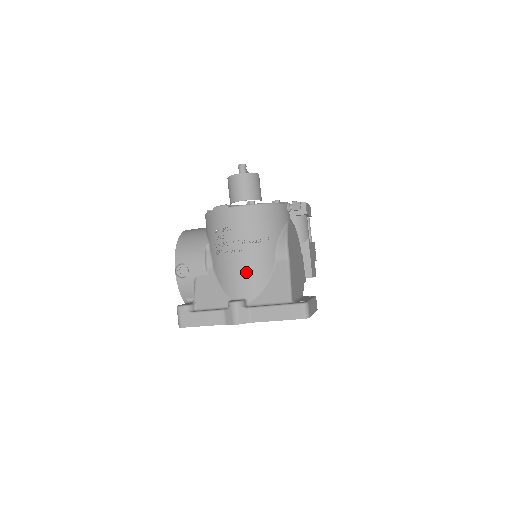
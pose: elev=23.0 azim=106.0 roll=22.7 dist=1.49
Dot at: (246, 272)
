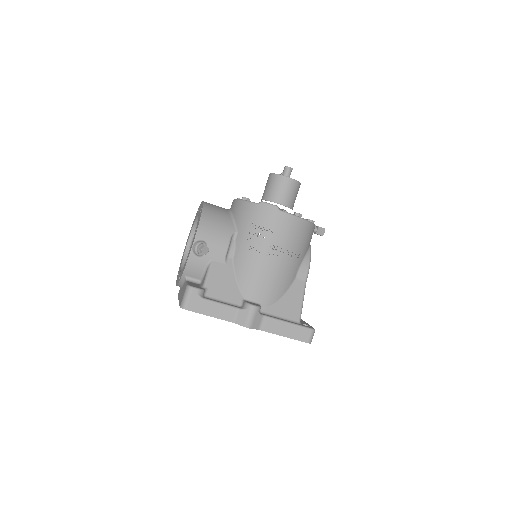
Dot at: (271, 279)
